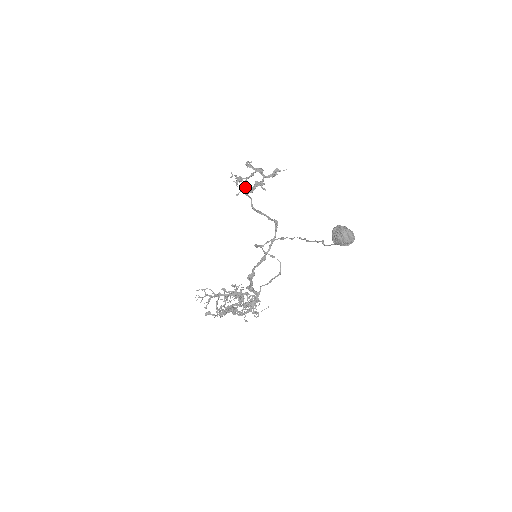
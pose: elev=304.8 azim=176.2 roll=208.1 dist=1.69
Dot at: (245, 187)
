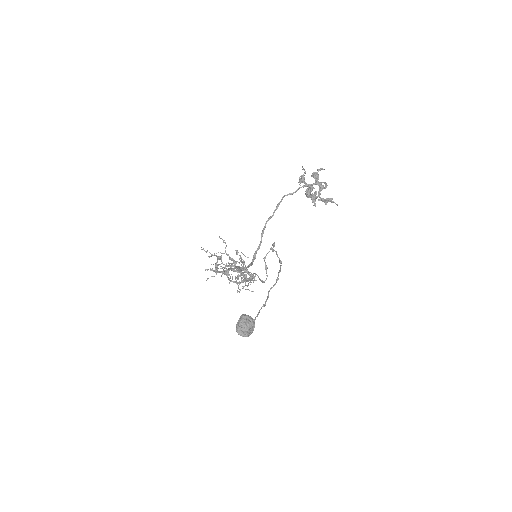
Dot at: (311, 186)
